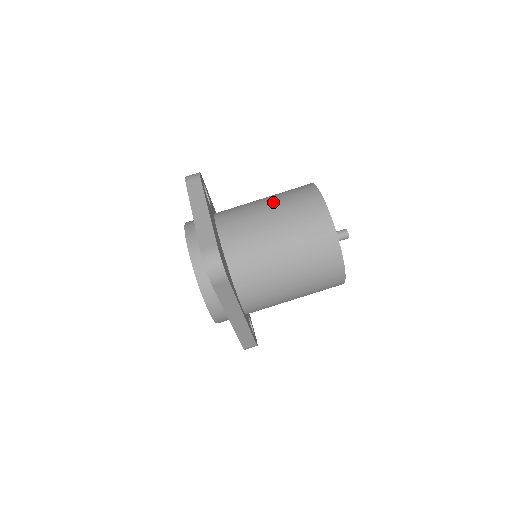
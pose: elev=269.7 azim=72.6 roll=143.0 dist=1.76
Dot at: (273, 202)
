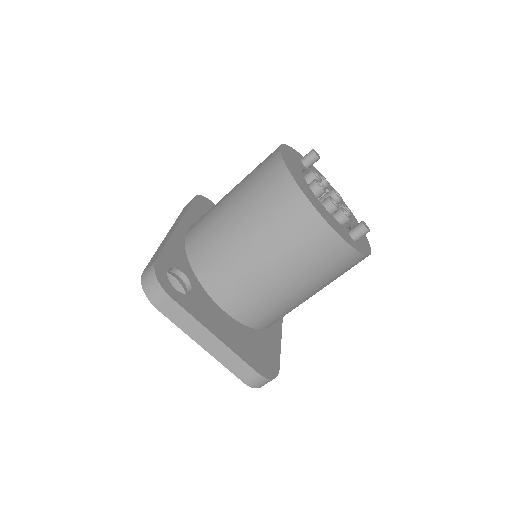
Dot at: (265, 248)
